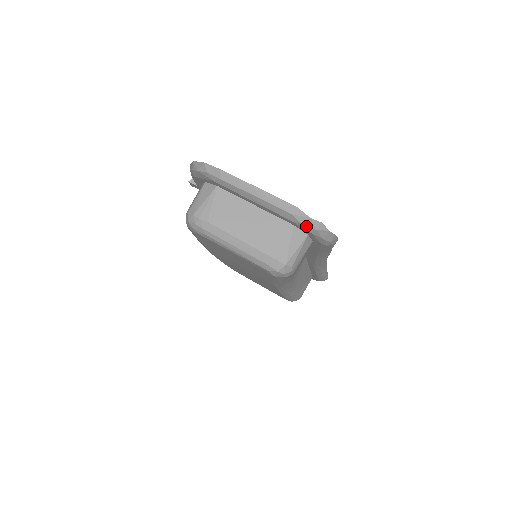
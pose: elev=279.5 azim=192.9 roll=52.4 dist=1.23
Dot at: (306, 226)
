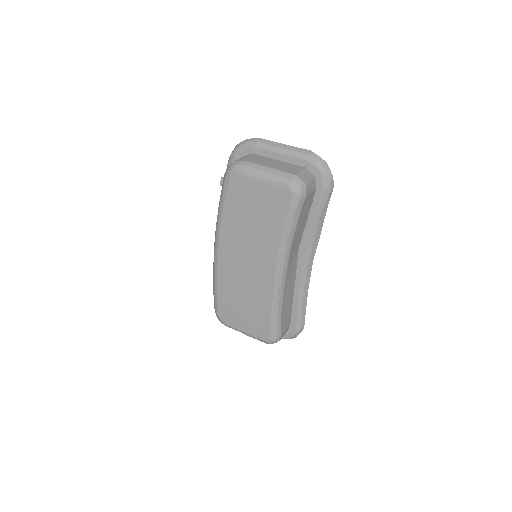
Dot at: (316, 163)
